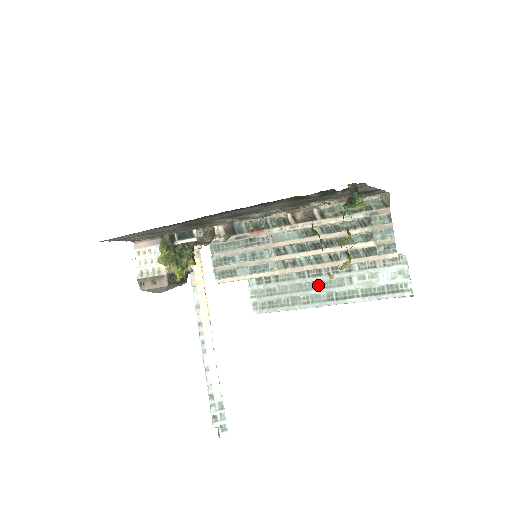
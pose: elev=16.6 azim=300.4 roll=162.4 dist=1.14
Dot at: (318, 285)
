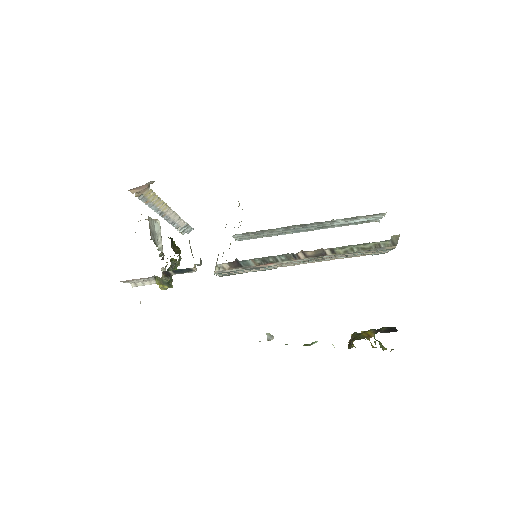
Dot at: (301, 228)
